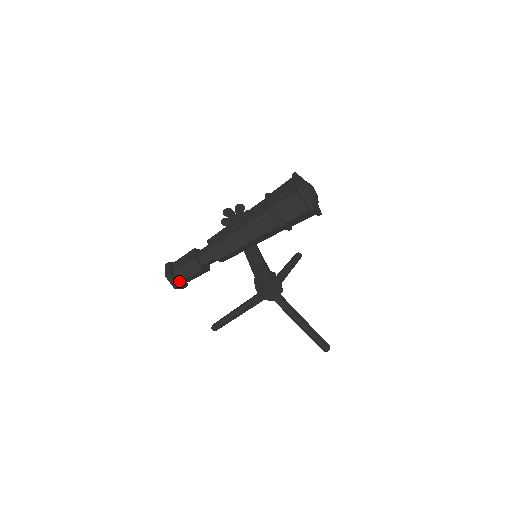
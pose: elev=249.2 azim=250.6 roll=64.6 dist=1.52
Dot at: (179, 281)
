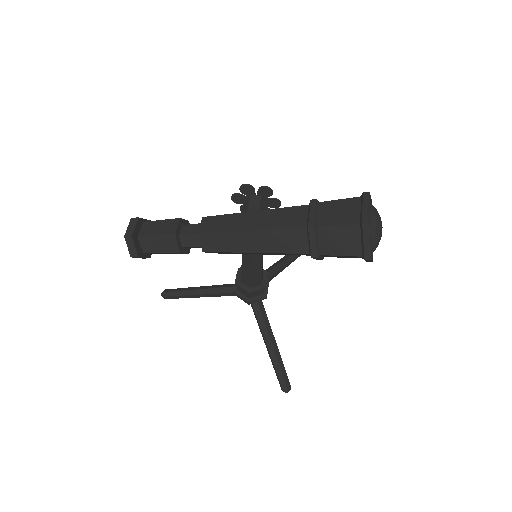
Dot at: (141, 249)
